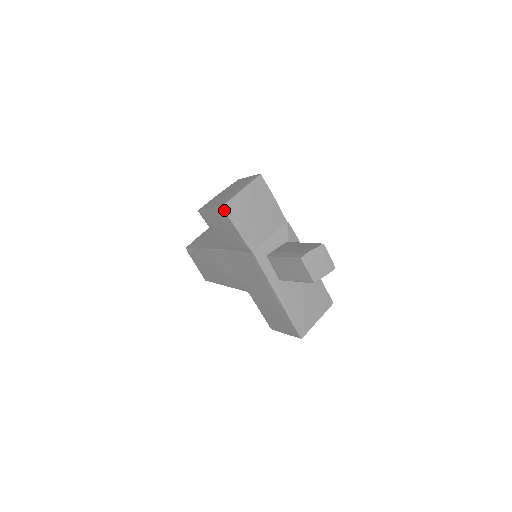
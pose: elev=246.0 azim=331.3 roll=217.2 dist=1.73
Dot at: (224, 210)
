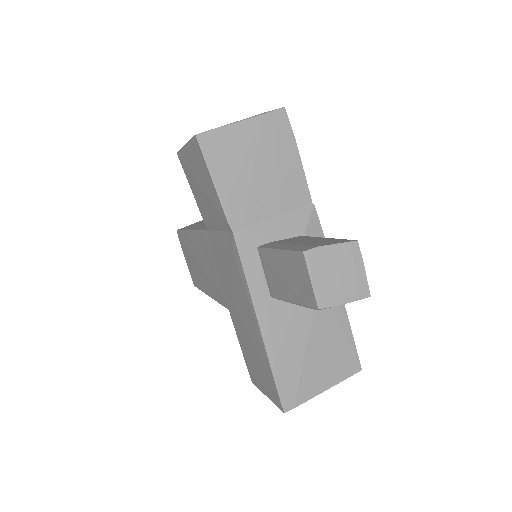
Dot at: (199, 142)
